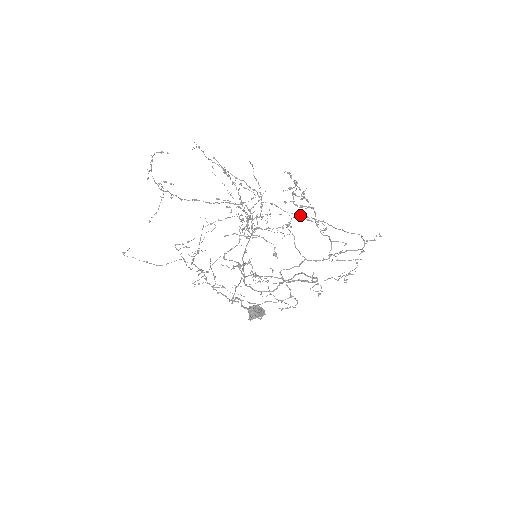
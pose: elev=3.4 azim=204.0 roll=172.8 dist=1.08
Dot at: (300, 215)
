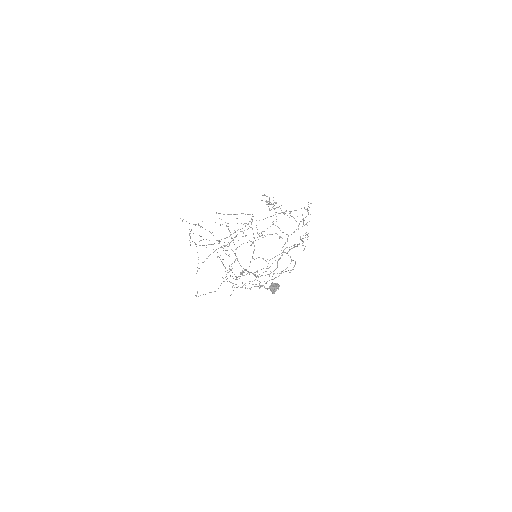
Dot at: occluded
